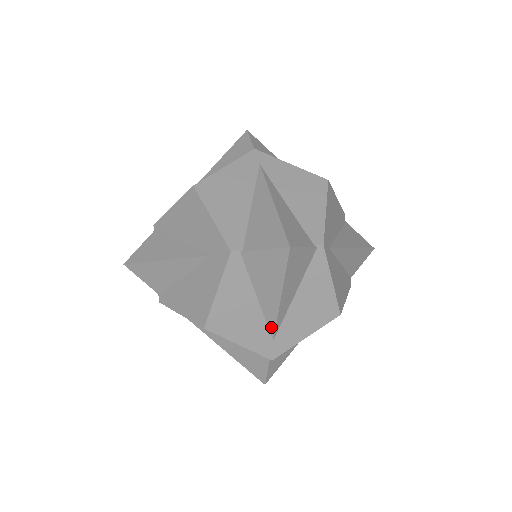
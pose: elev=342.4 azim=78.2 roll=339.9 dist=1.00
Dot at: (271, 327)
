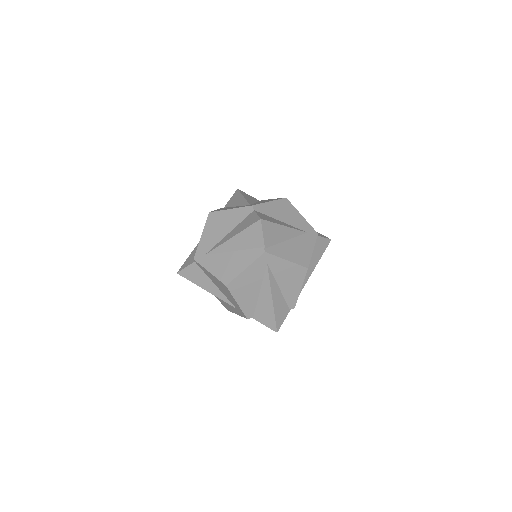
Dot at: occluded
